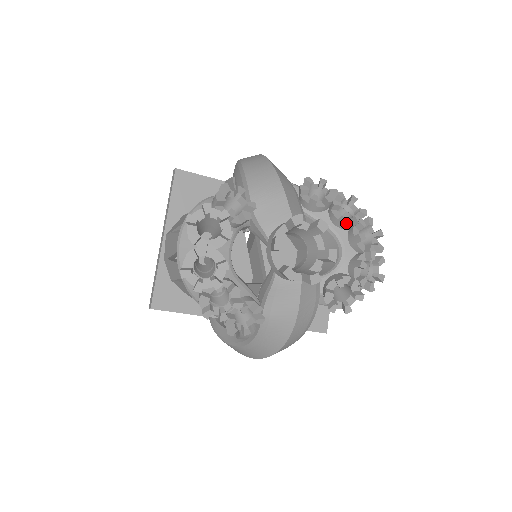
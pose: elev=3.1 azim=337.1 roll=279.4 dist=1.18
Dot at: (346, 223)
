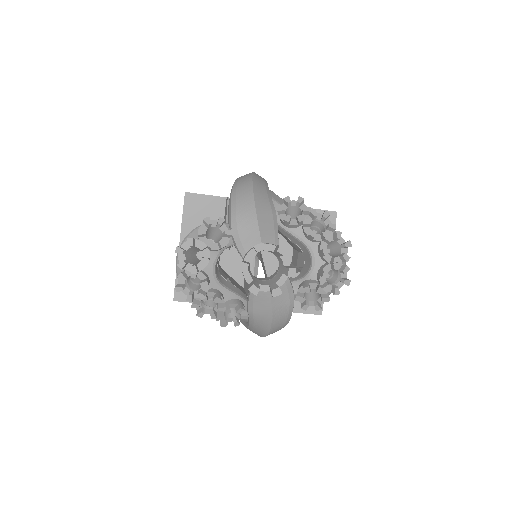
Dot at: (315, 238)
